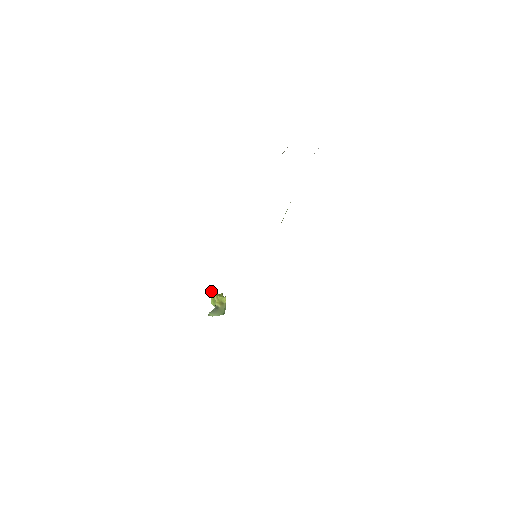
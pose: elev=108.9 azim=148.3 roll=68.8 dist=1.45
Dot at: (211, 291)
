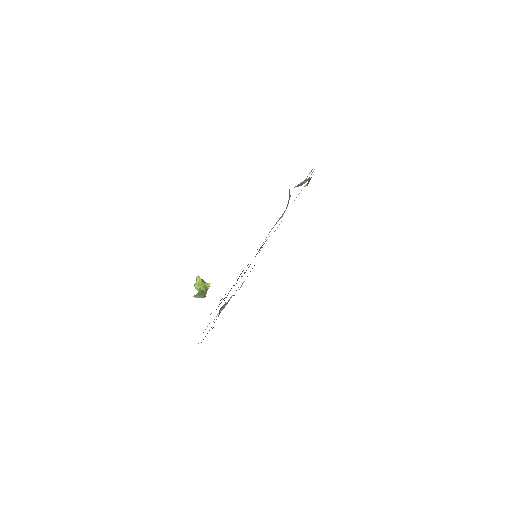
Dot at: (198, 276)
